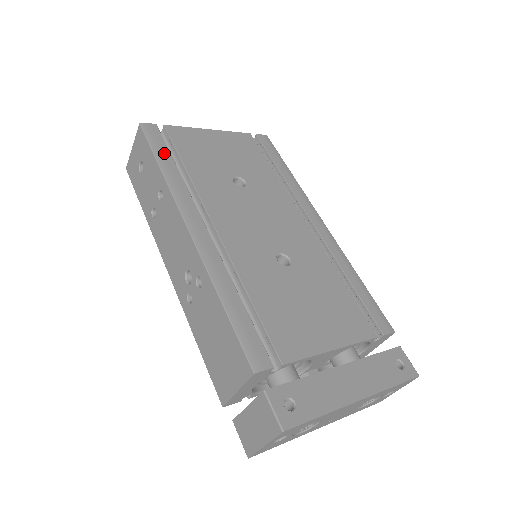
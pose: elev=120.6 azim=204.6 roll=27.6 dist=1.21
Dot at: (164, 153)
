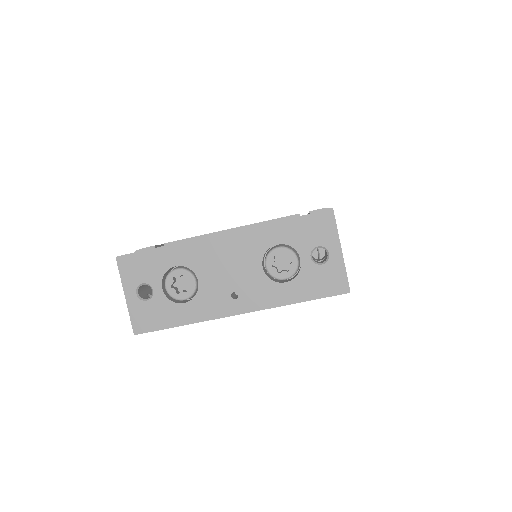
Dot at: occluded
